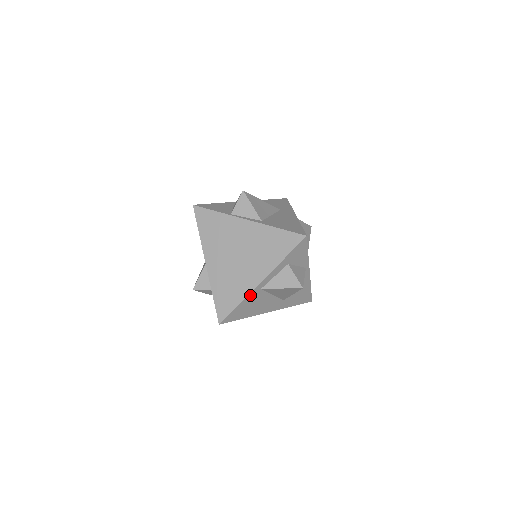
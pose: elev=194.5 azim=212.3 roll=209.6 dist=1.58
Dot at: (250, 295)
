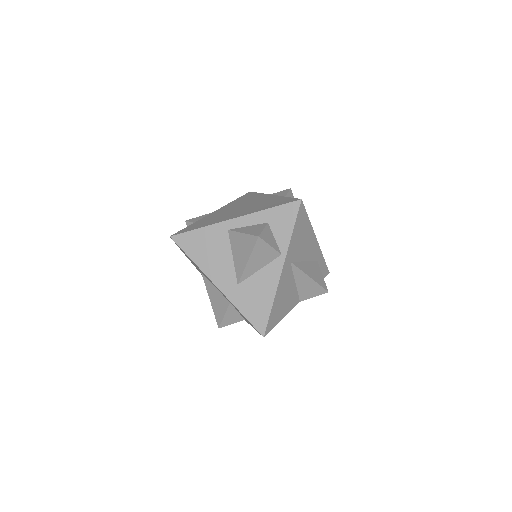
Dot at: (215, 227)
